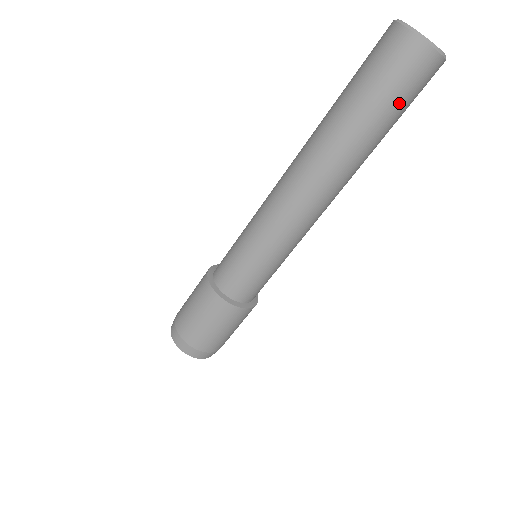
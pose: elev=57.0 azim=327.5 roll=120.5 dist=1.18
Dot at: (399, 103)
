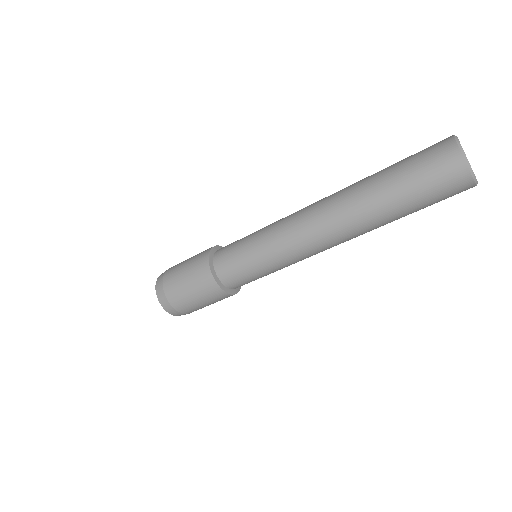
Dot at: (428, 204)
